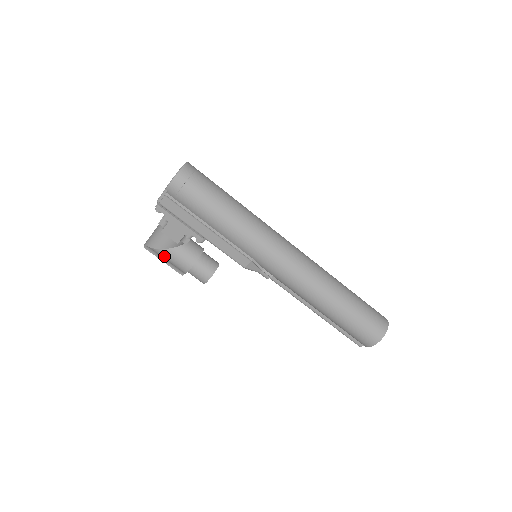
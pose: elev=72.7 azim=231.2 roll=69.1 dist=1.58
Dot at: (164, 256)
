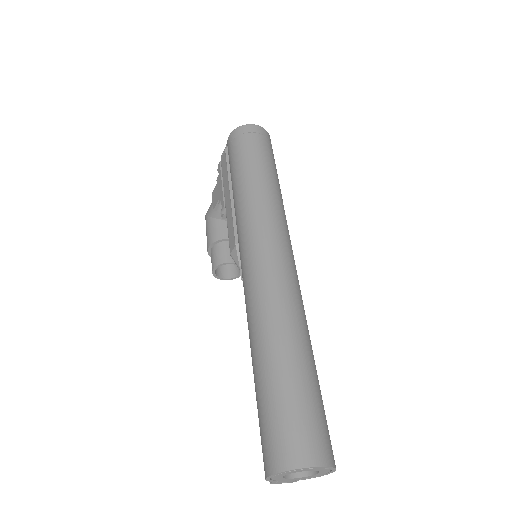
Dot at: occluded
